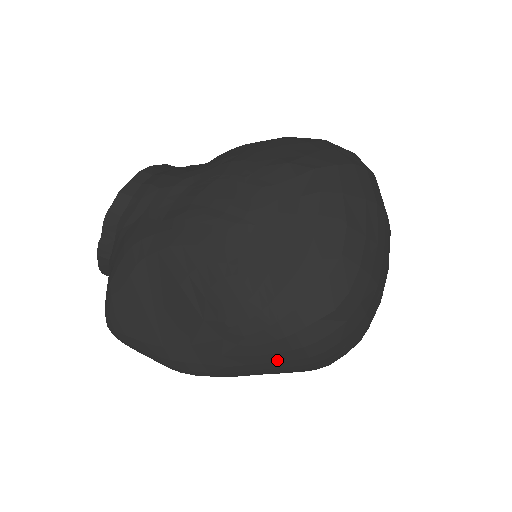
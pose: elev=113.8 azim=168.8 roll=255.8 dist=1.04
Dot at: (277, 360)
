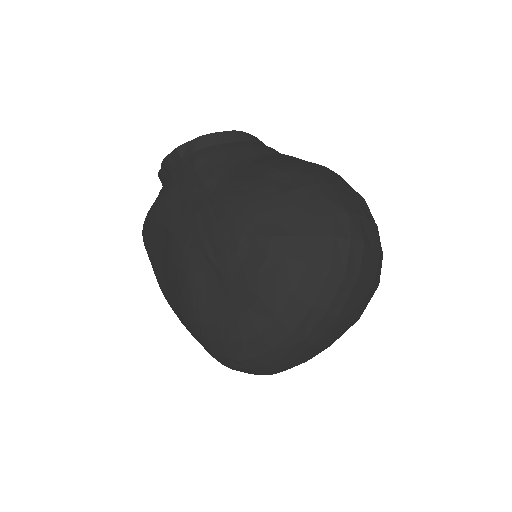
Dot at: occluded
